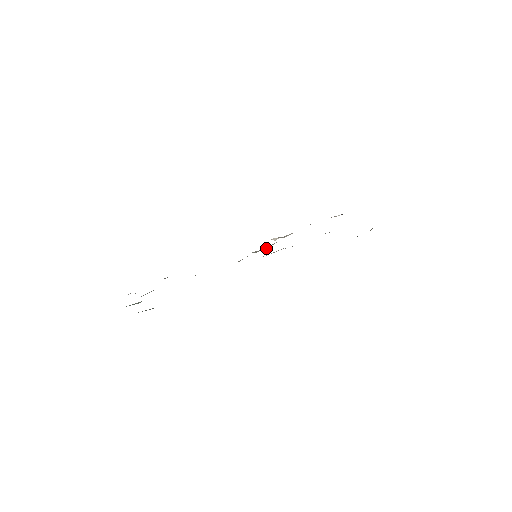
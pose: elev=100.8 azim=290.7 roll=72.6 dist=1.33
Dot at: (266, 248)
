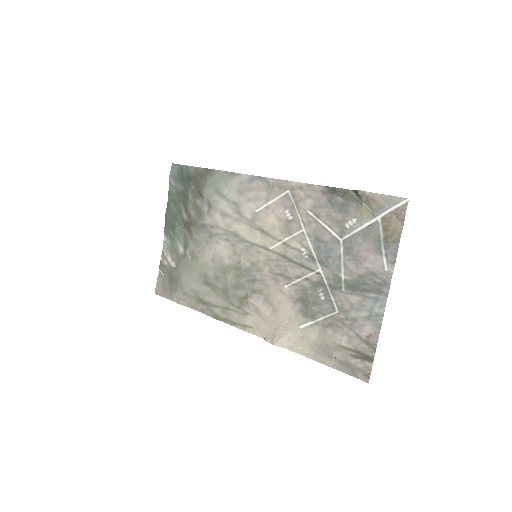
Dot at: (259, 307)
